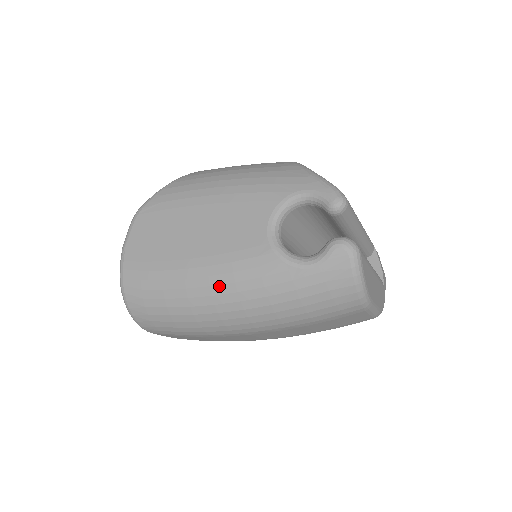
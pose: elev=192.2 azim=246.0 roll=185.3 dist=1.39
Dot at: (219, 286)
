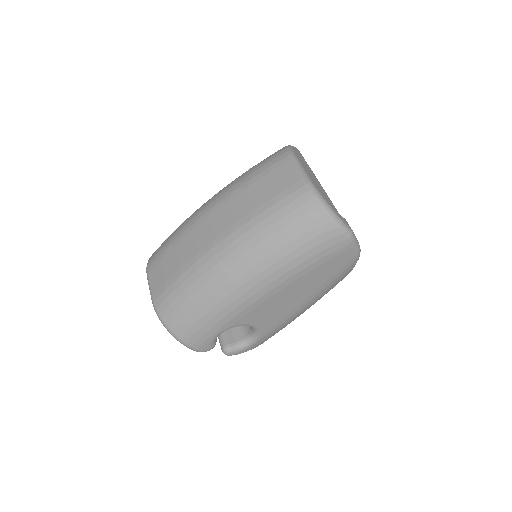
Dot at: occluded
